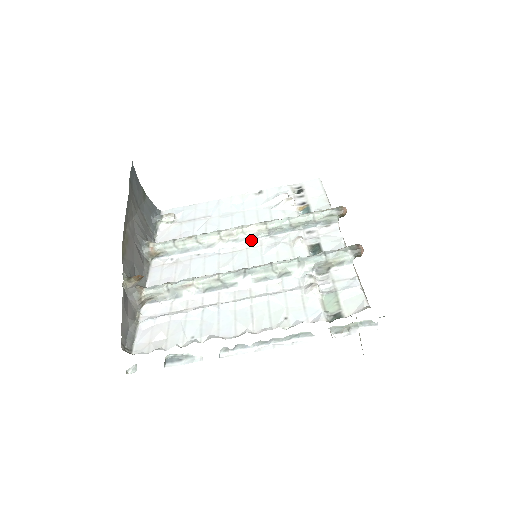
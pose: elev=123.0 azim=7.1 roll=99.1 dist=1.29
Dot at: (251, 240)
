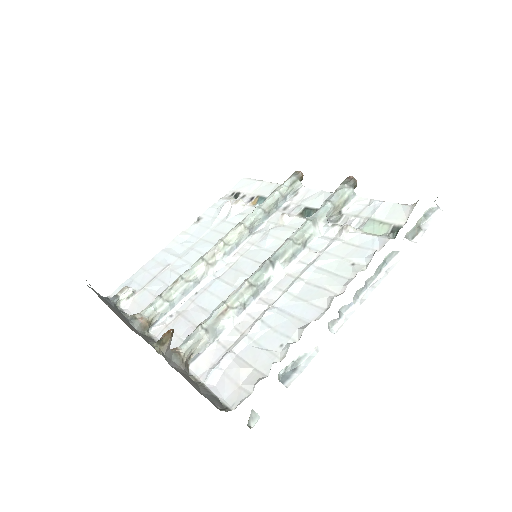
Dot at: (238, 248)
